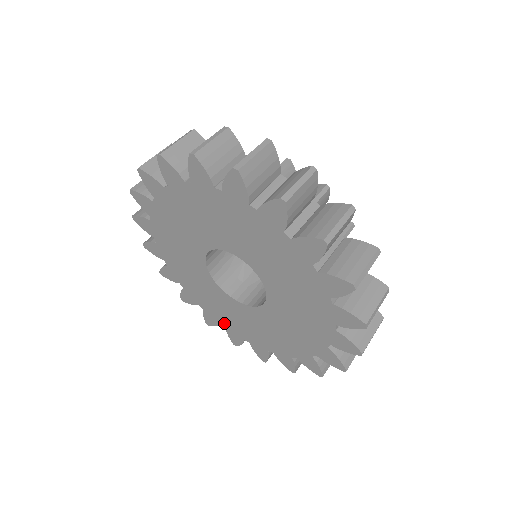
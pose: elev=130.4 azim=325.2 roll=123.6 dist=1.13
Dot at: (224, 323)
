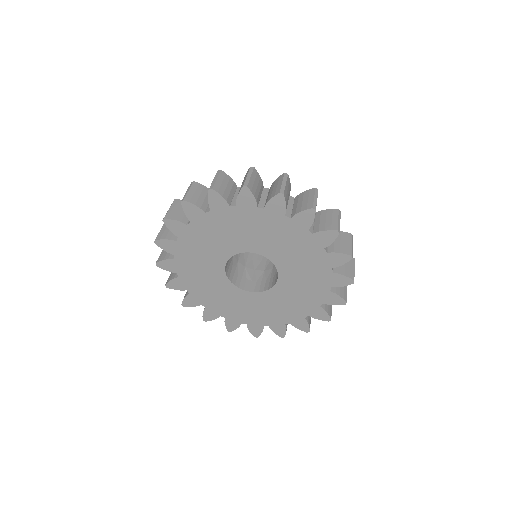
Dot at: (245, 321)
